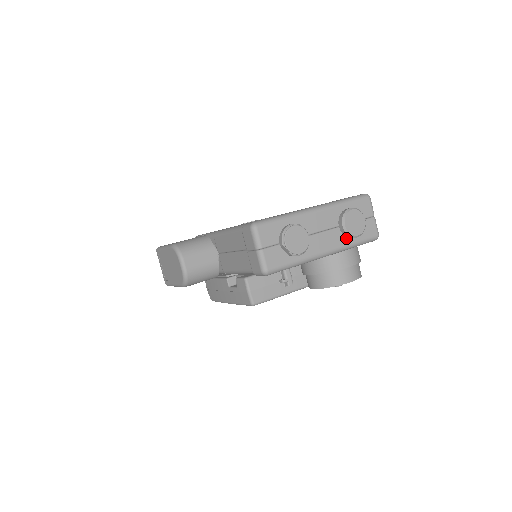
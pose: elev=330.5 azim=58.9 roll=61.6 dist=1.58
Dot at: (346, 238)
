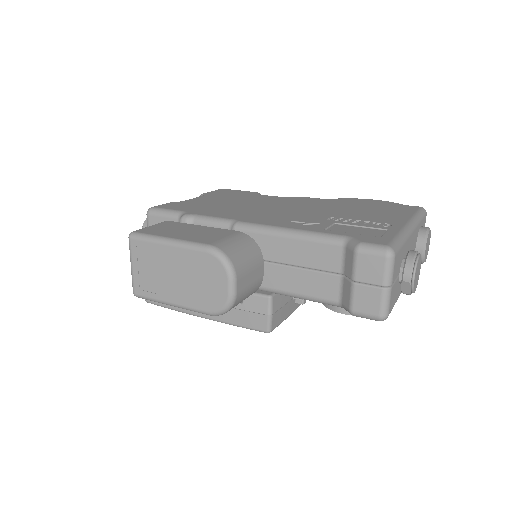
Dot at: occluded
